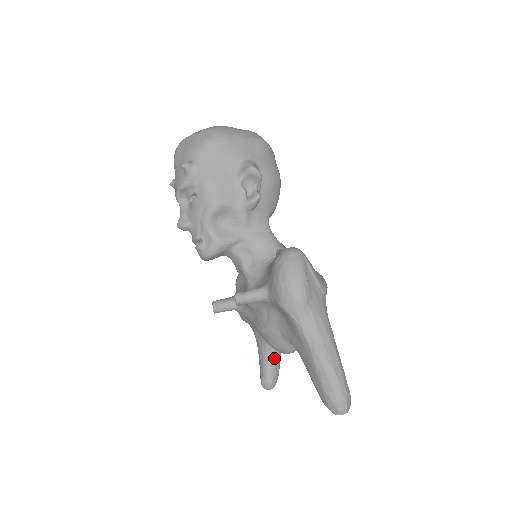
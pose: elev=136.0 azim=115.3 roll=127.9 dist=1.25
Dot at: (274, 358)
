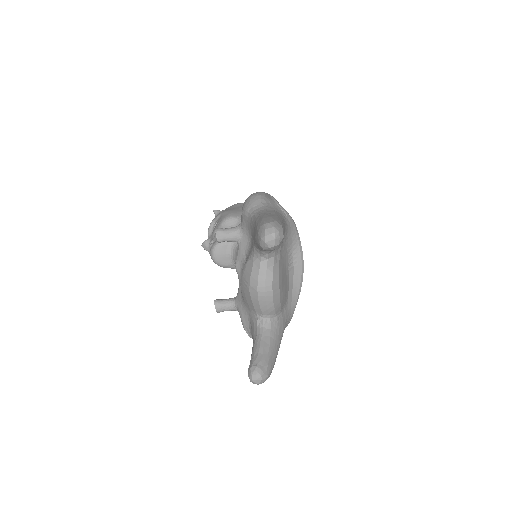
Dot at: (264, 342)
